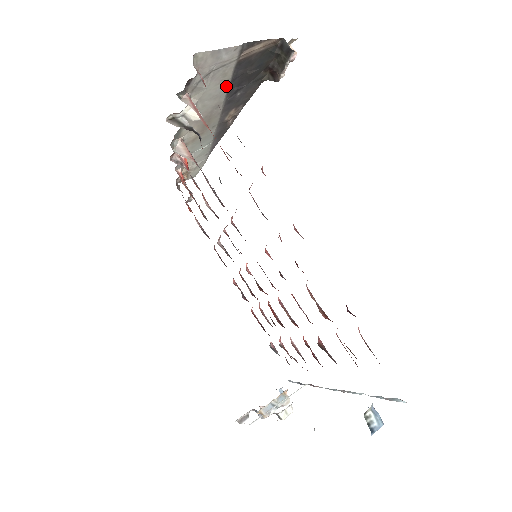
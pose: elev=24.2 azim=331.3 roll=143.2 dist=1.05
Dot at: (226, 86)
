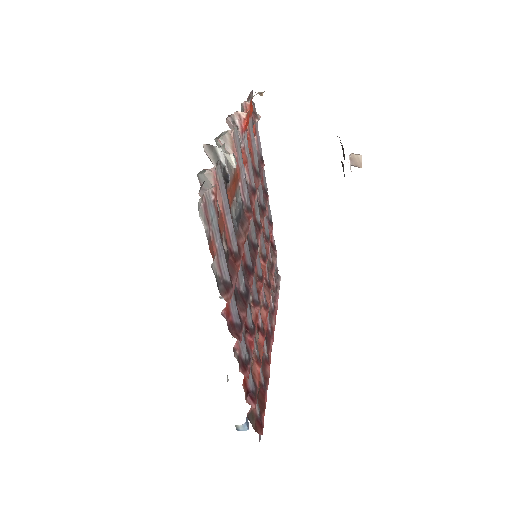
Dot at: occluded
